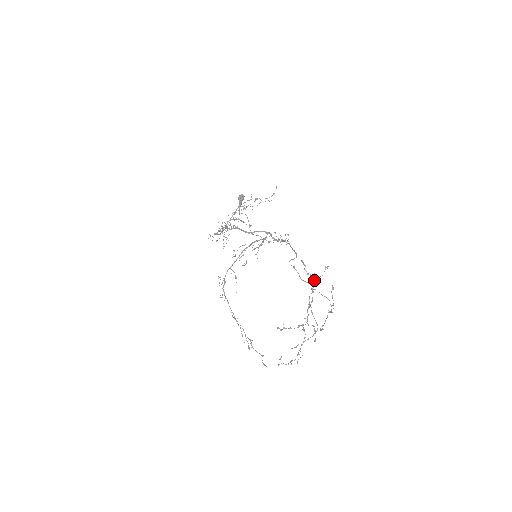
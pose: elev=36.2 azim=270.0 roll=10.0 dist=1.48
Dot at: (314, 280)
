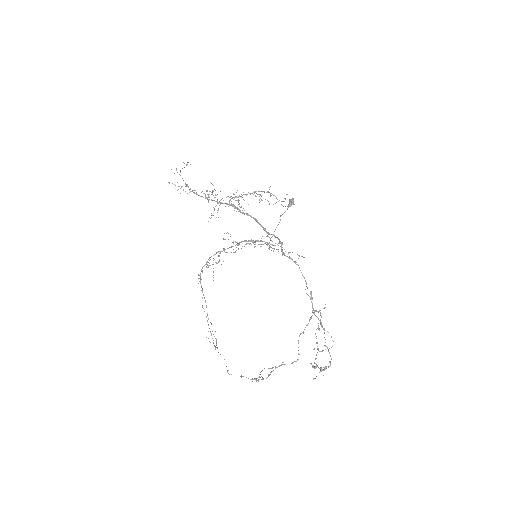
Dot at: occluded
